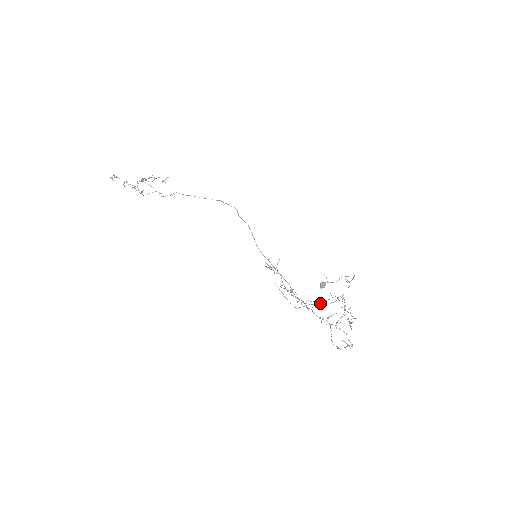
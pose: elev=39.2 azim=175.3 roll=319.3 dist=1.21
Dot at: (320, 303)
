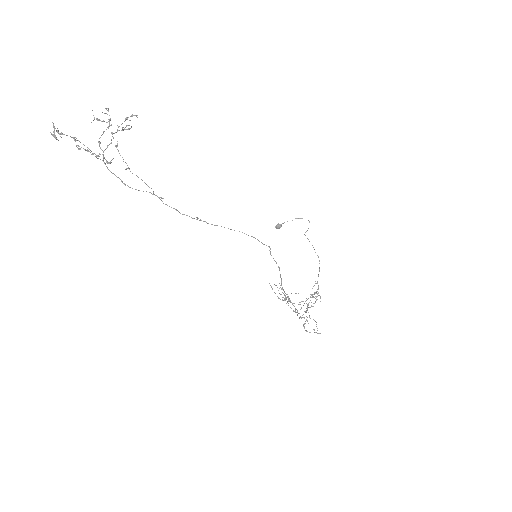
Dot at: occluded
